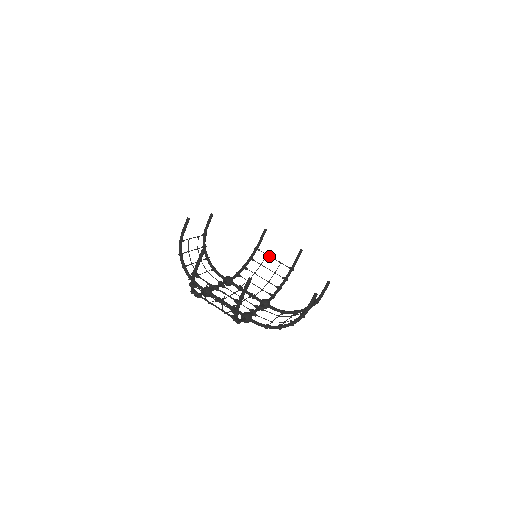
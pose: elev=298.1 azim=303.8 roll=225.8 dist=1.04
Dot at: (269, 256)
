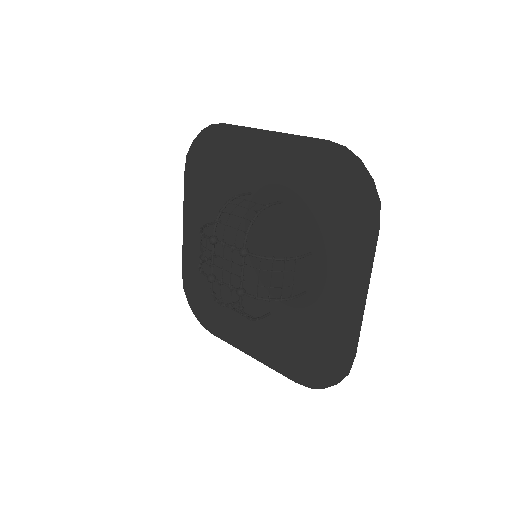
Dot at: occluded
